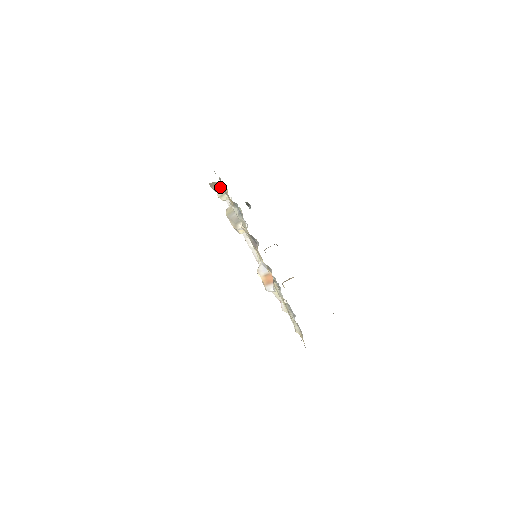
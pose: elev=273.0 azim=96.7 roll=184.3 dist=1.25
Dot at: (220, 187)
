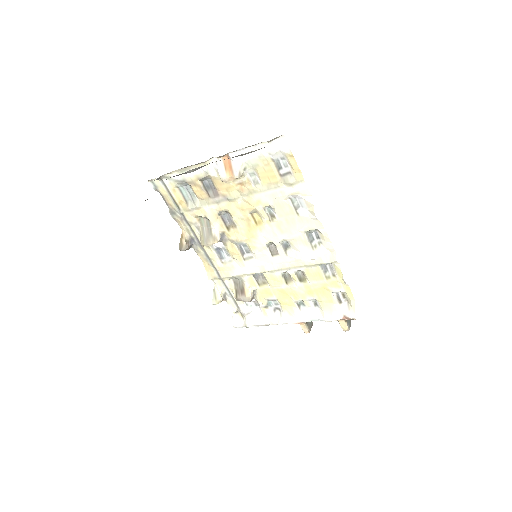
Dot at: (184, 238)
